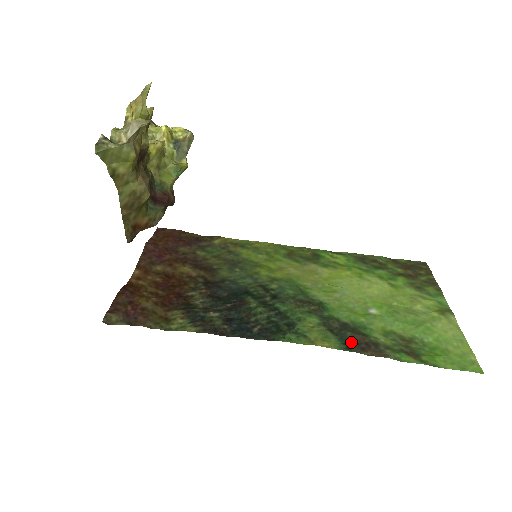
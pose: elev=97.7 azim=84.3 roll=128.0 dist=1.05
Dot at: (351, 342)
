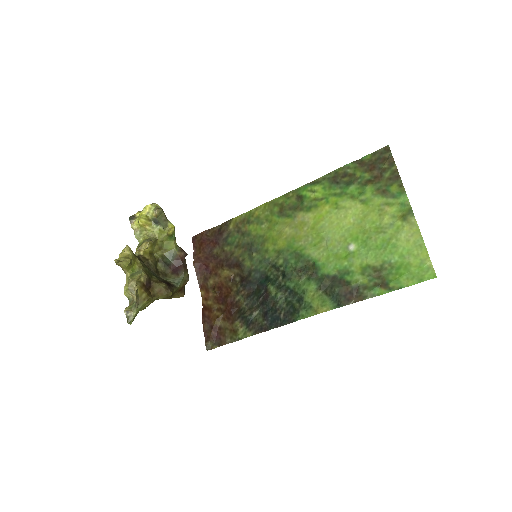
Dot at: (339, 298)
